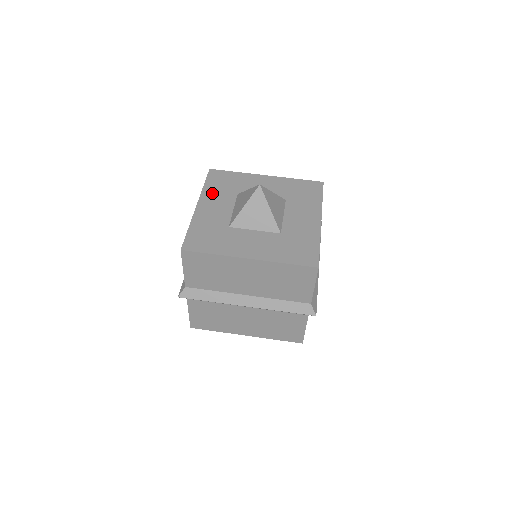
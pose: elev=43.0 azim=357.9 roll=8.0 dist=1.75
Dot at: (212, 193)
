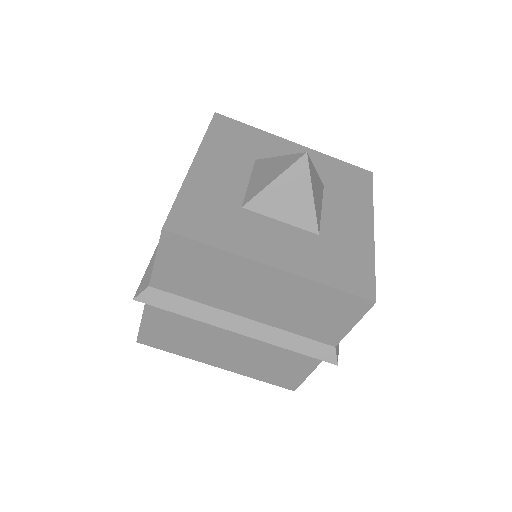
Dot at: (217, 148)
